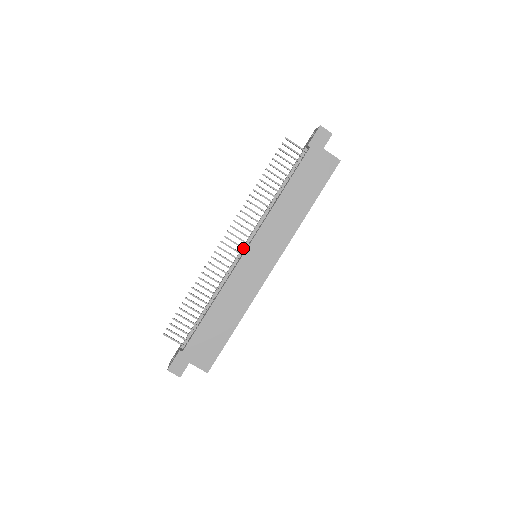
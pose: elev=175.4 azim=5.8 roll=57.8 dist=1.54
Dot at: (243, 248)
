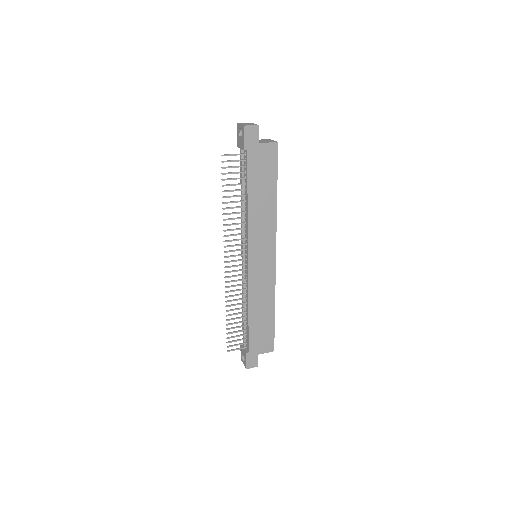
Dot at: (244, 260)
